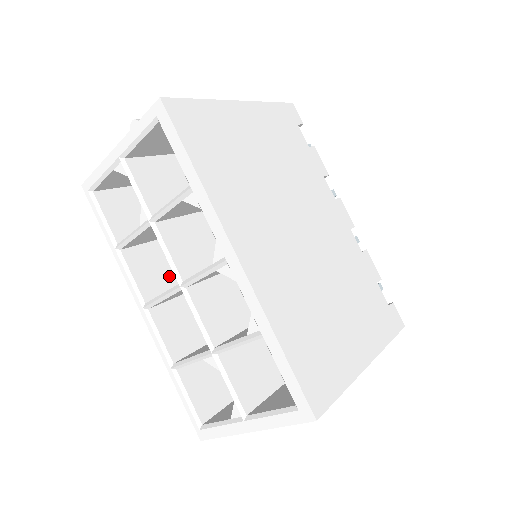
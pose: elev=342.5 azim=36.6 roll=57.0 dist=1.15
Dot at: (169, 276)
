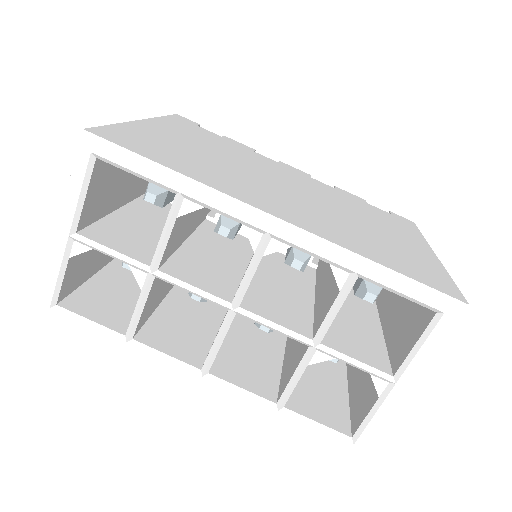
Dot at: (195, 334)
